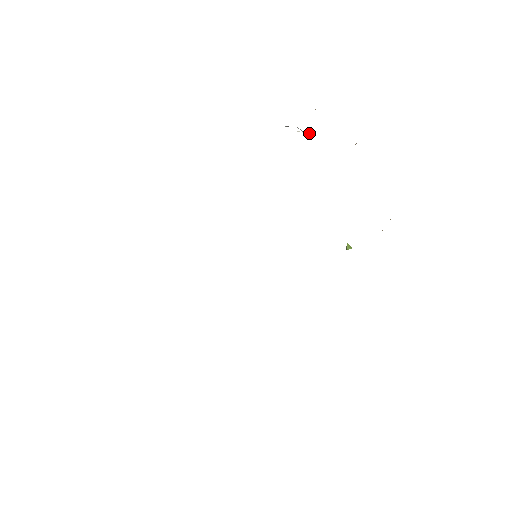
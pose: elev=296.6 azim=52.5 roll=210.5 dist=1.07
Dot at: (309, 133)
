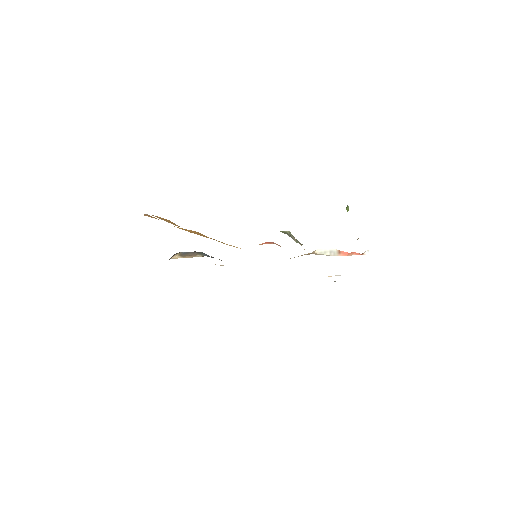
Dot at: occluded
